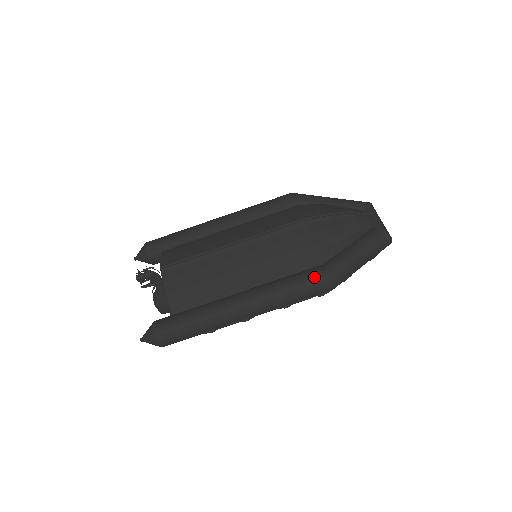
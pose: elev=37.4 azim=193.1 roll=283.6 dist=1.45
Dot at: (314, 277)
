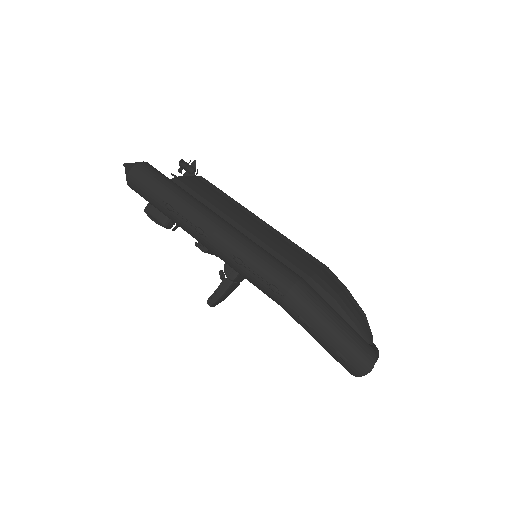
Dot at: (289, 269)
